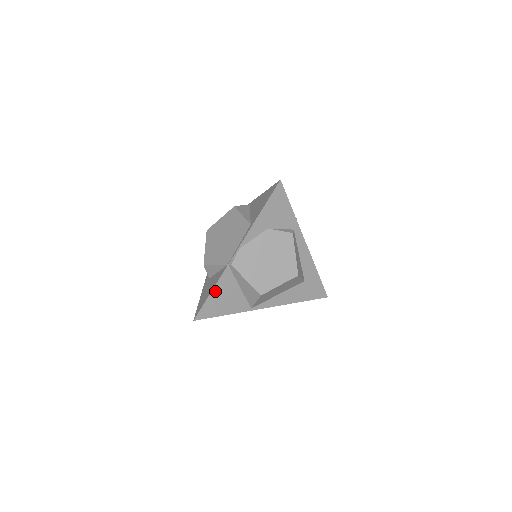
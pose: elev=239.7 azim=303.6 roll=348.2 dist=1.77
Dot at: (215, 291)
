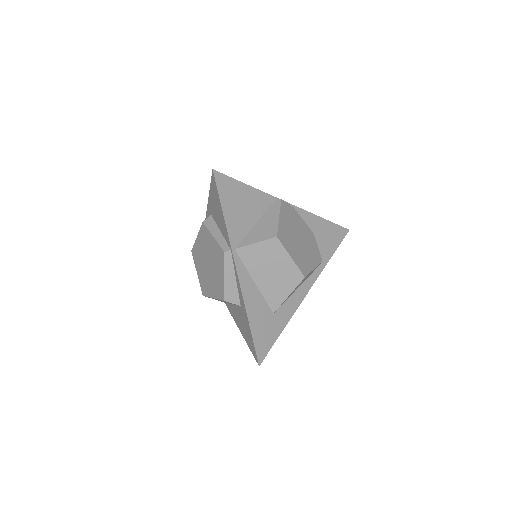
Dot at: (249, 190)
